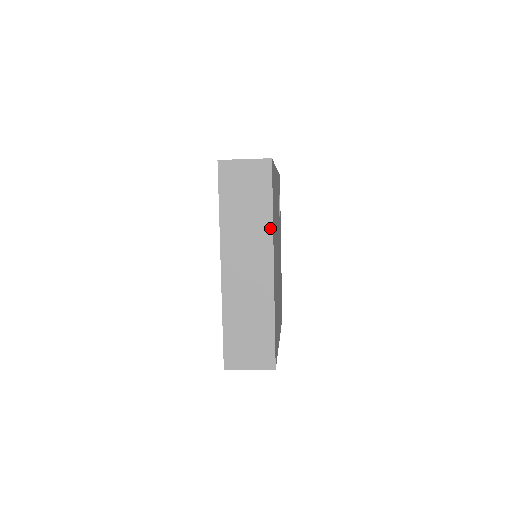
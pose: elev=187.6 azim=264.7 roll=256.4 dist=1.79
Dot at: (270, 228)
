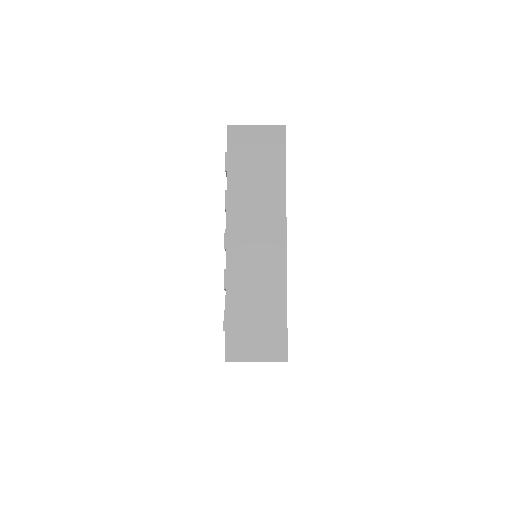
Dot at: occluded
